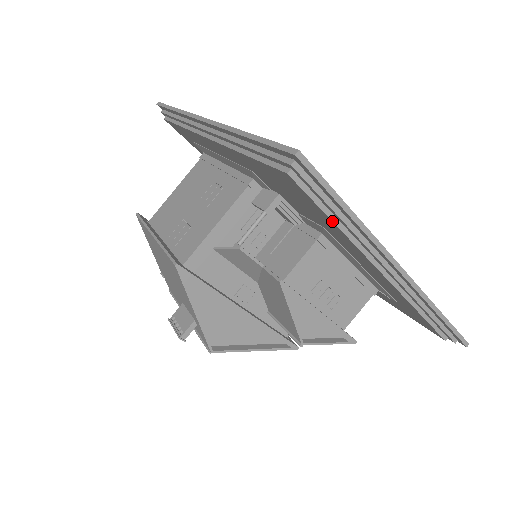
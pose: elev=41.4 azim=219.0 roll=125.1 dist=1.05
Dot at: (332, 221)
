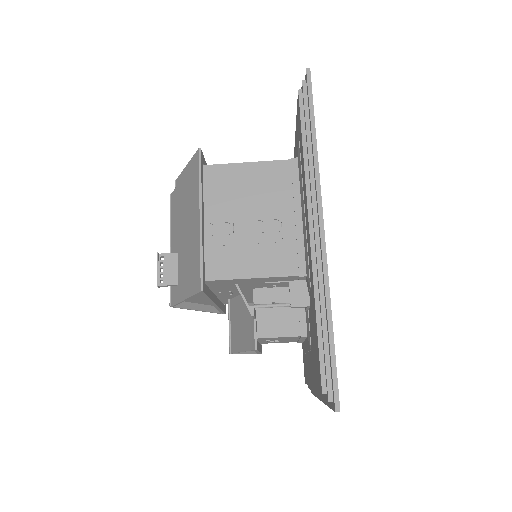
Dot at: (317, 390)
